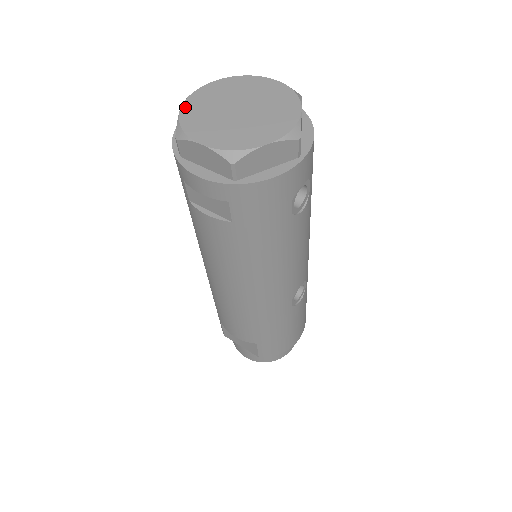
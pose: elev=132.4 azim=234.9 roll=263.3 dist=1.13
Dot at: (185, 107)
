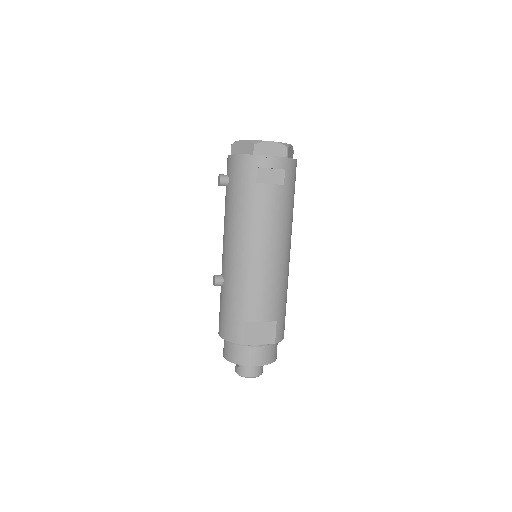
Dot at: (243, 140)
